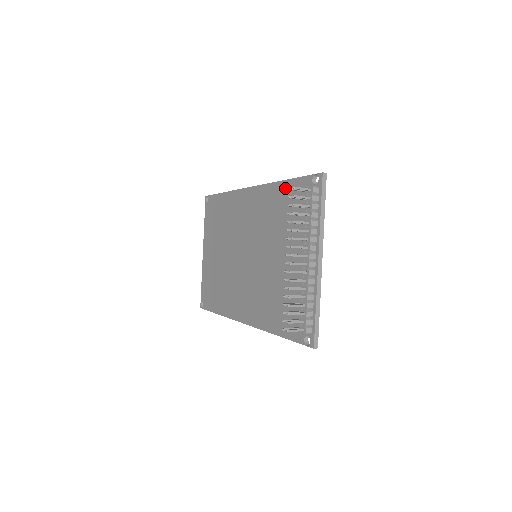
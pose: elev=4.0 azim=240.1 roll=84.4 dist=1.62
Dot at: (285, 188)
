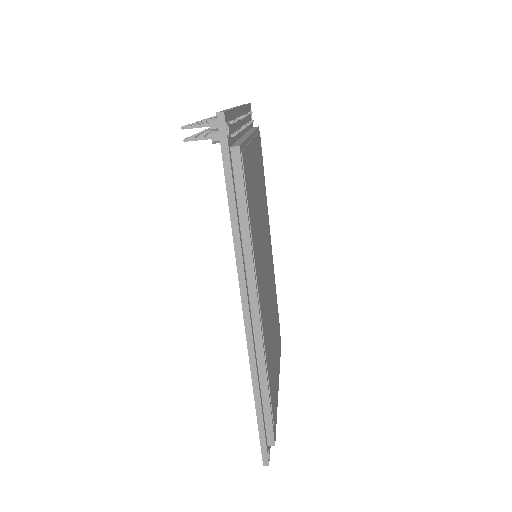
Dot at: occluded
